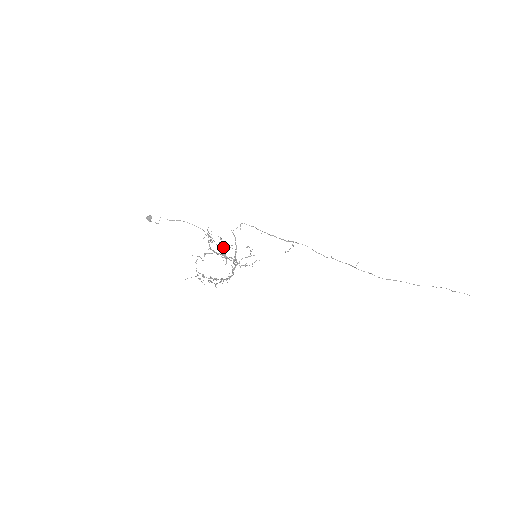
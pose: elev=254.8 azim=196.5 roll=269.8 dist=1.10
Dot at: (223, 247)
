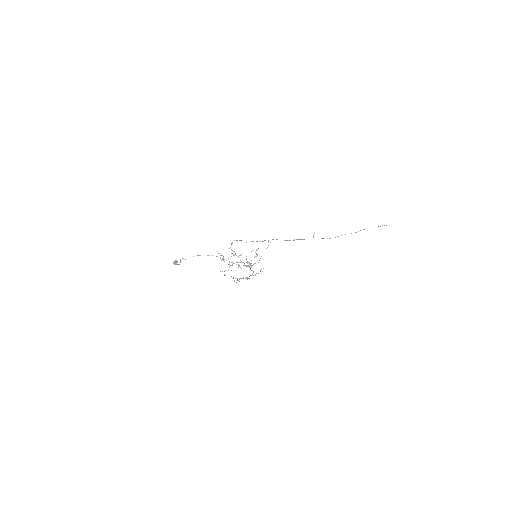
Dot at: occluded
